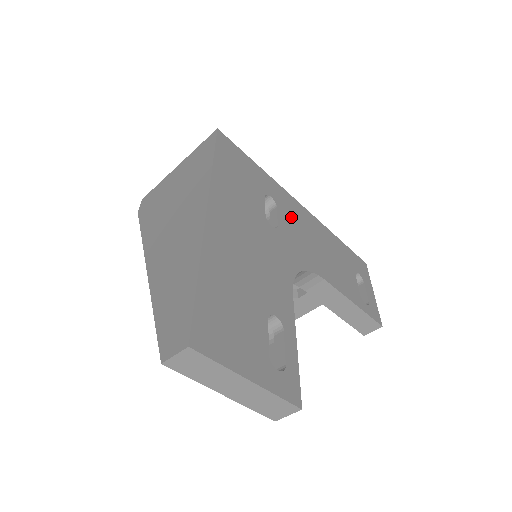
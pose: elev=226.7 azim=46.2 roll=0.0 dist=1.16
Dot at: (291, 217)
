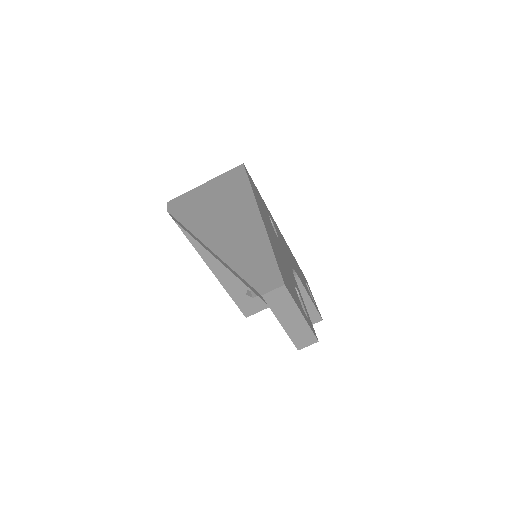
Dot at: (279, 234)
